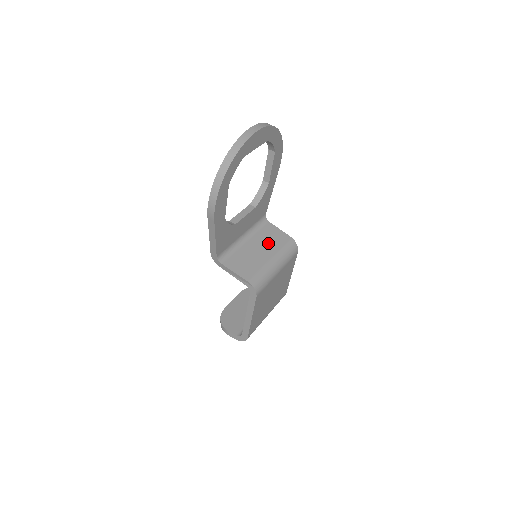
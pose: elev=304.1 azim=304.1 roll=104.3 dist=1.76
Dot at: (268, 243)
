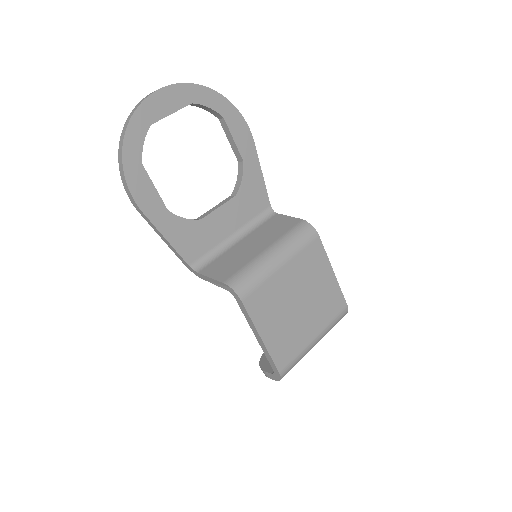
Dot at: (267, 235)
